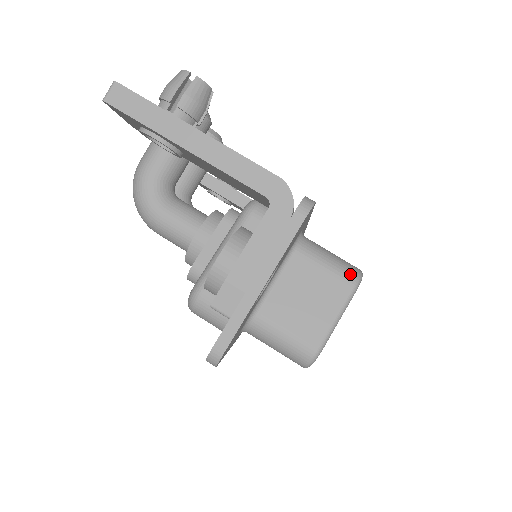
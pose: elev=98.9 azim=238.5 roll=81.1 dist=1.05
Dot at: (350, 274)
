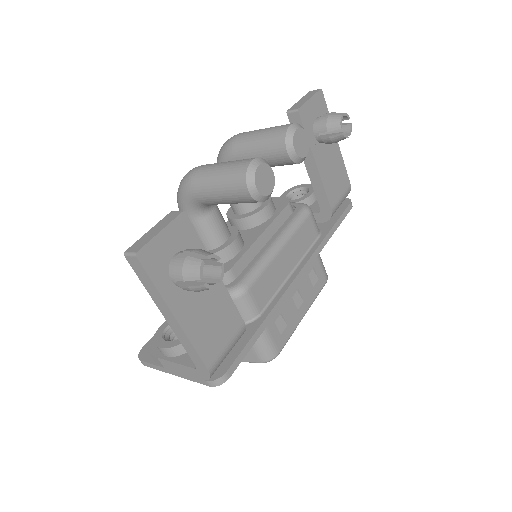
Dot at: (264, 357)
